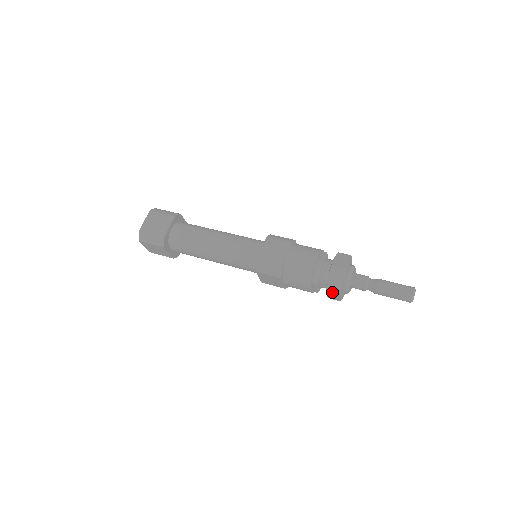
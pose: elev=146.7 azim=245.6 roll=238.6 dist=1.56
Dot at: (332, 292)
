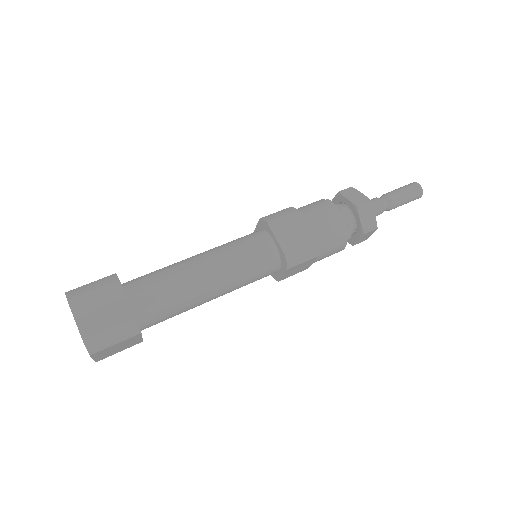
Dot at: (367, 234)
